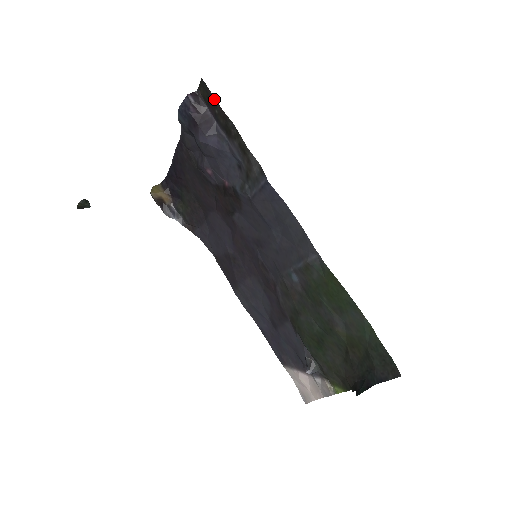
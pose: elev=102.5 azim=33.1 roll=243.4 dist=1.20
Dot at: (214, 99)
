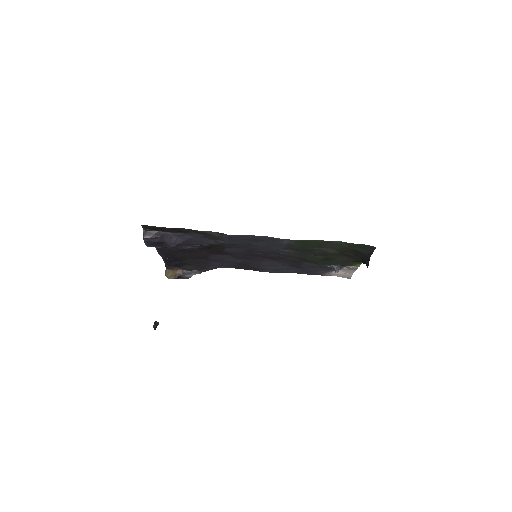
Dot at: (159, 227)
